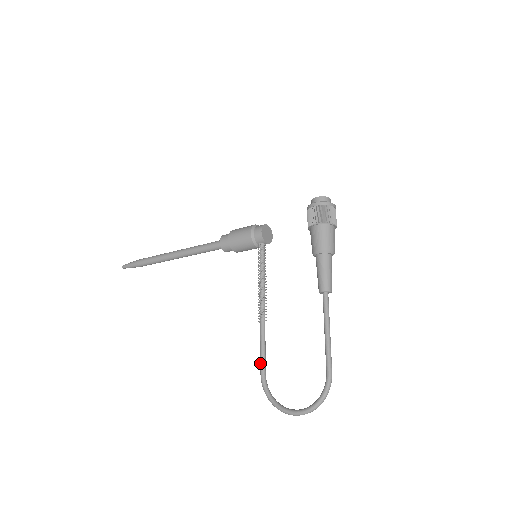
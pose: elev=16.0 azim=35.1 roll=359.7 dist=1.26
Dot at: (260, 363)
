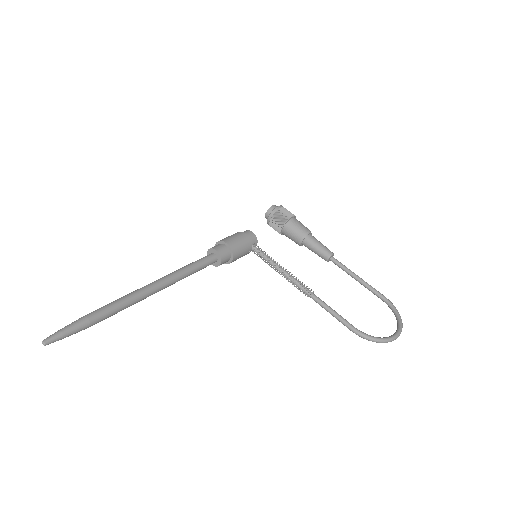
Dot at: (344, 321)
